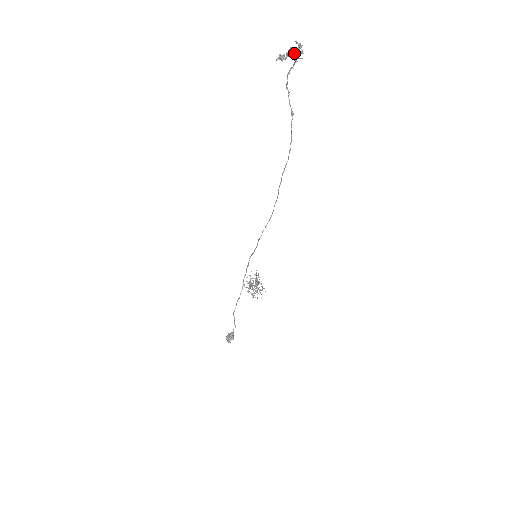
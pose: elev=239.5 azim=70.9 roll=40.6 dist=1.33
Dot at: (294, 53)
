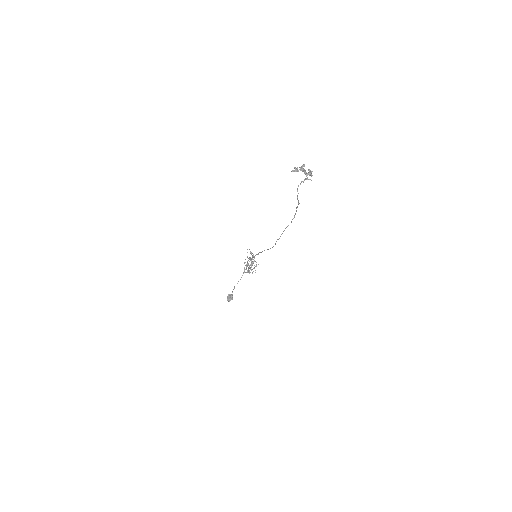
Dot at: (306, 174)
